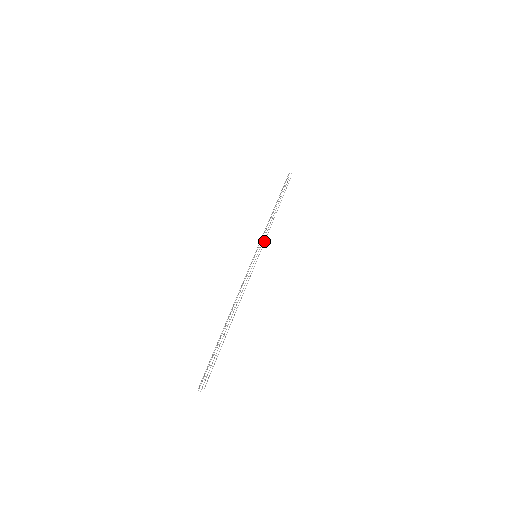
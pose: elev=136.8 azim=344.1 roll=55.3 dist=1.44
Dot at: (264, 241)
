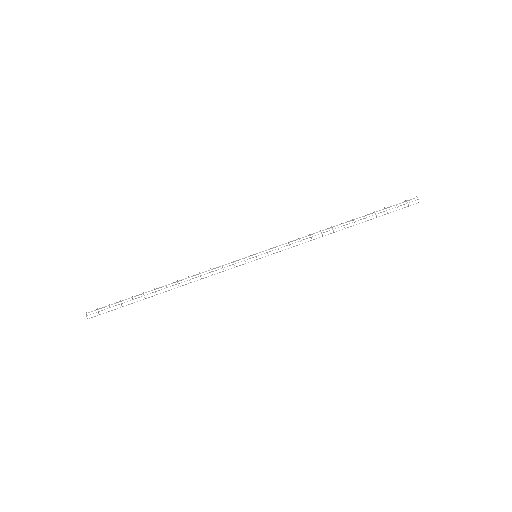
Dot at: occluded
